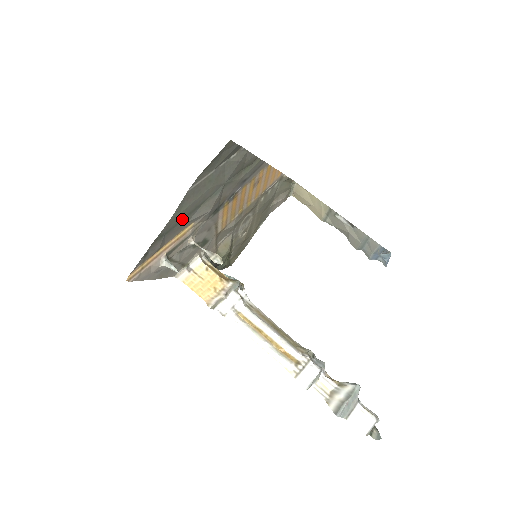
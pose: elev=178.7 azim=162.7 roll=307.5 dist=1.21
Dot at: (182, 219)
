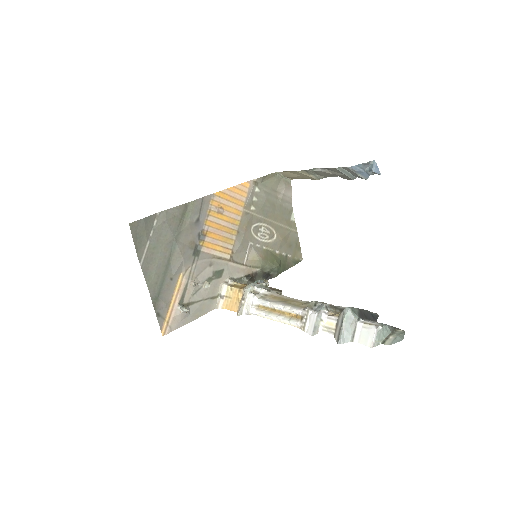
Dot at: (163, 280)
